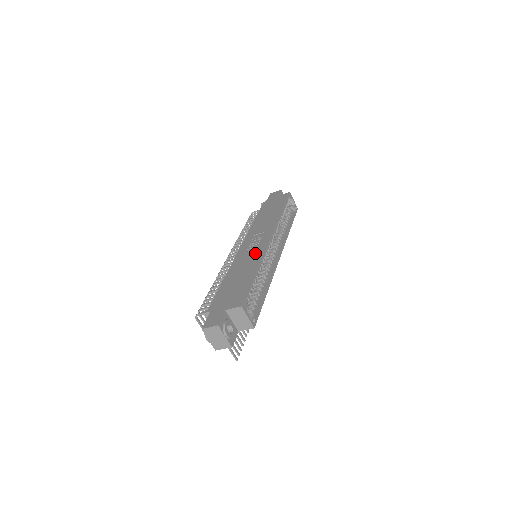
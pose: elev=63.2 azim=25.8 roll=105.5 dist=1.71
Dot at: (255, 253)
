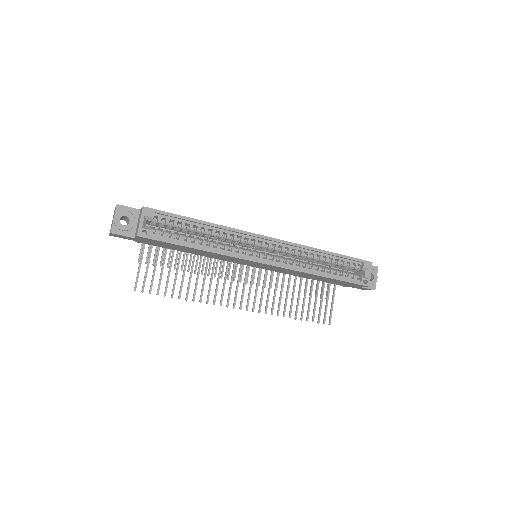
Dot at: occluded
